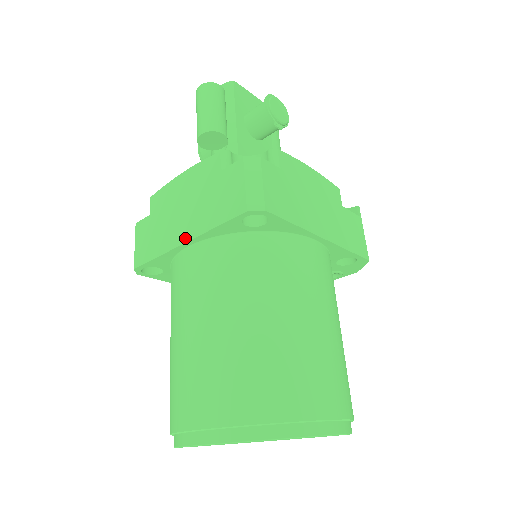
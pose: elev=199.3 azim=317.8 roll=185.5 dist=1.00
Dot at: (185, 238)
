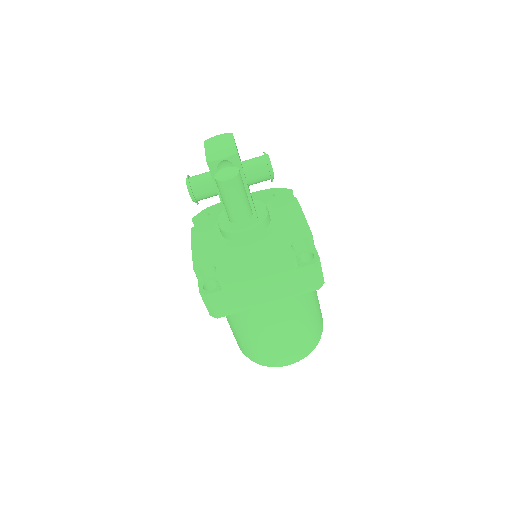
Dot at: (269, 302)
